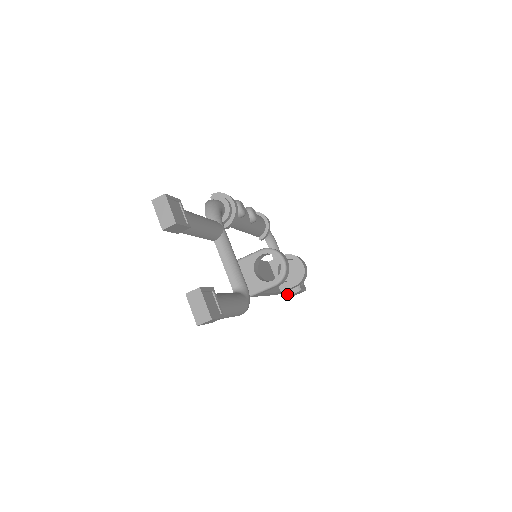
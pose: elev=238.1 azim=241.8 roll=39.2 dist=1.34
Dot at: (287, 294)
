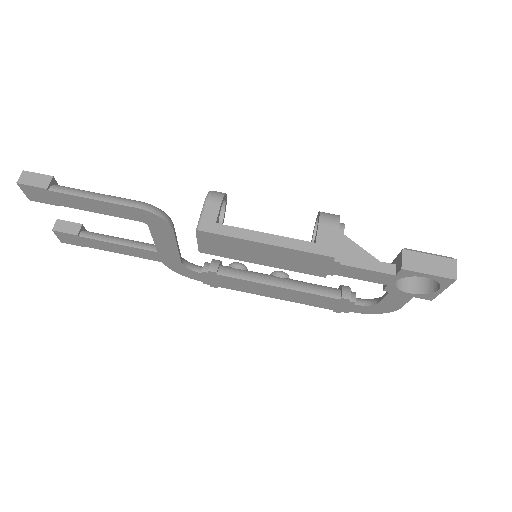
Dot at: (400, 270)
